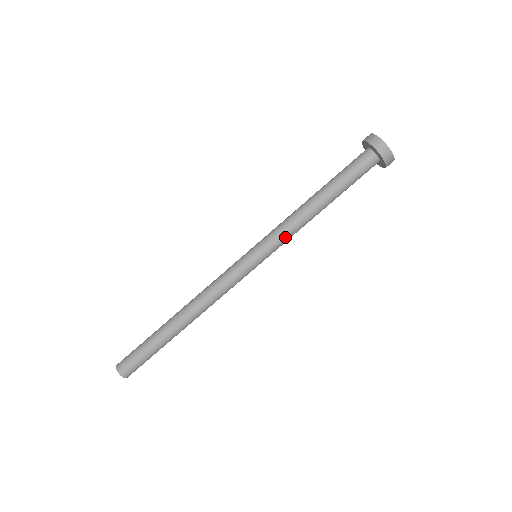
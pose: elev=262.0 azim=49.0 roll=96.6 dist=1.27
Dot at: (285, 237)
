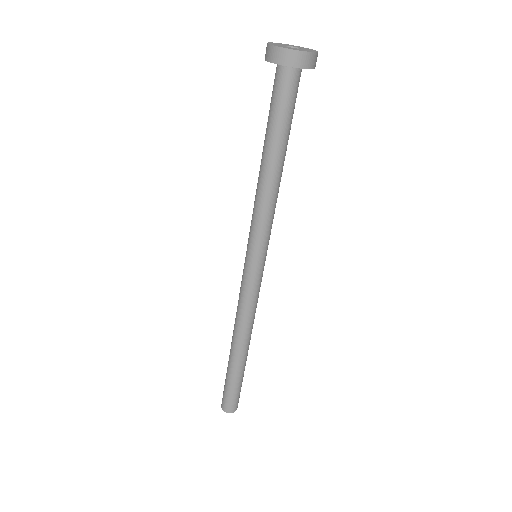
Dot at: (262, 224)
